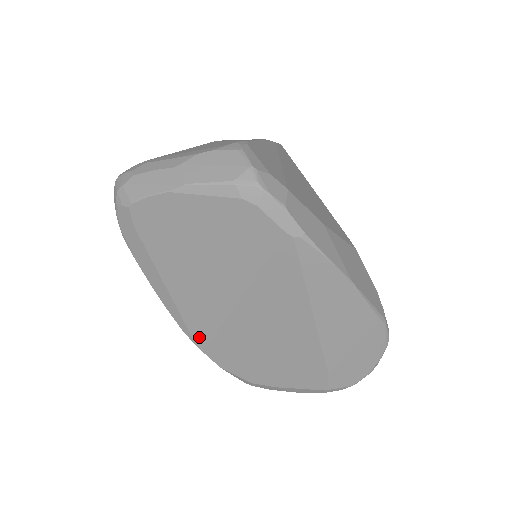
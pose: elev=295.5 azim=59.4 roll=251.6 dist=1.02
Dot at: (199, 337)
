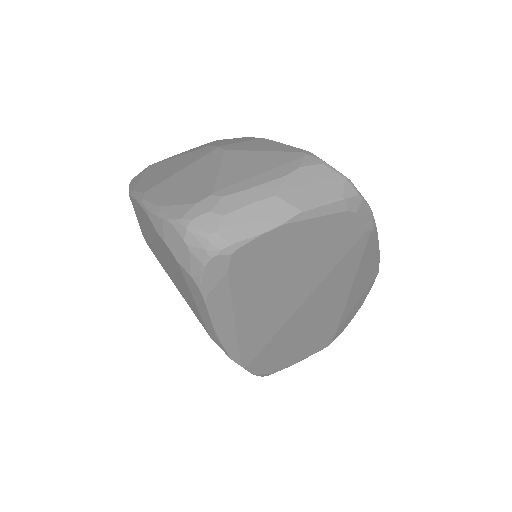
Dot at: (247, 356)
